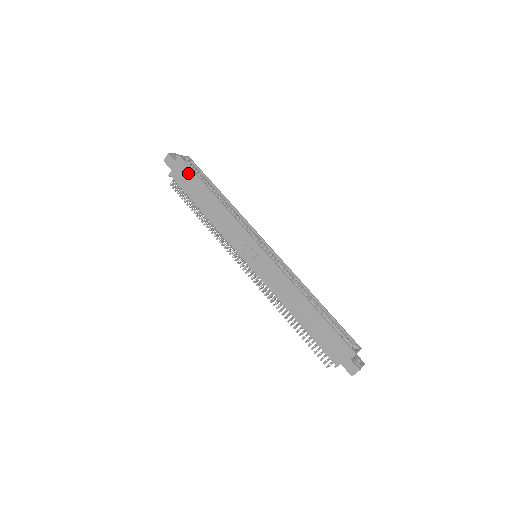
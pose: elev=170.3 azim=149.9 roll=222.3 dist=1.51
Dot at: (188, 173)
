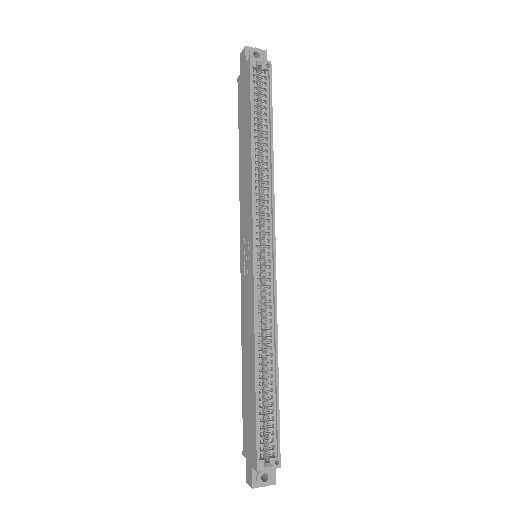
Dot at: (247, 90)
